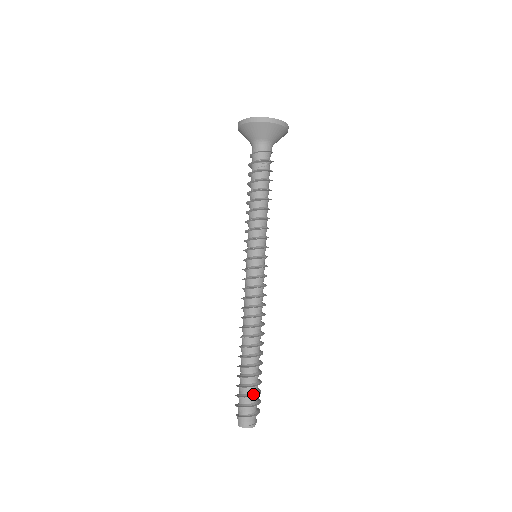
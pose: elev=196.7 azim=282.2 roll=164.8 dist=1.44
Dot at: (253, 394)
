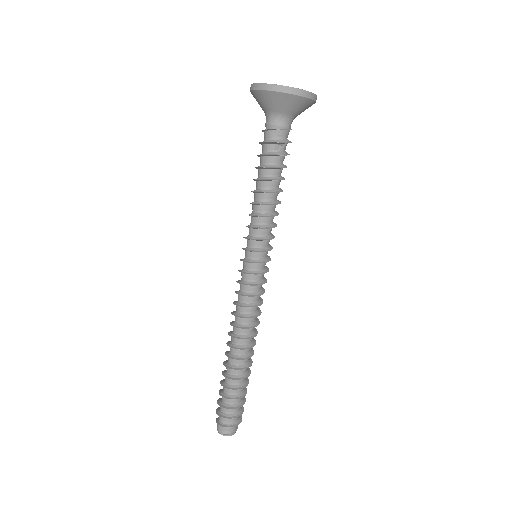
Dot at: (239, 404)
